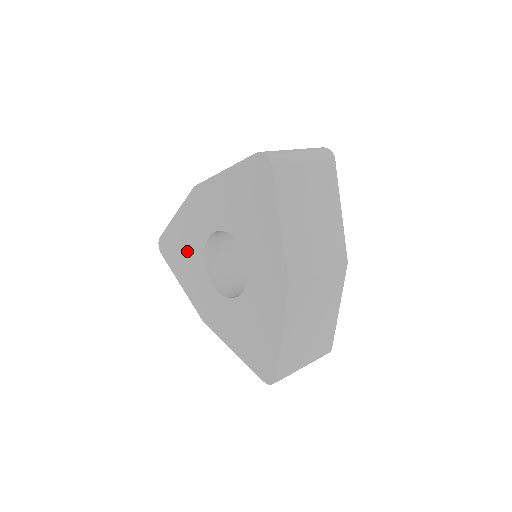
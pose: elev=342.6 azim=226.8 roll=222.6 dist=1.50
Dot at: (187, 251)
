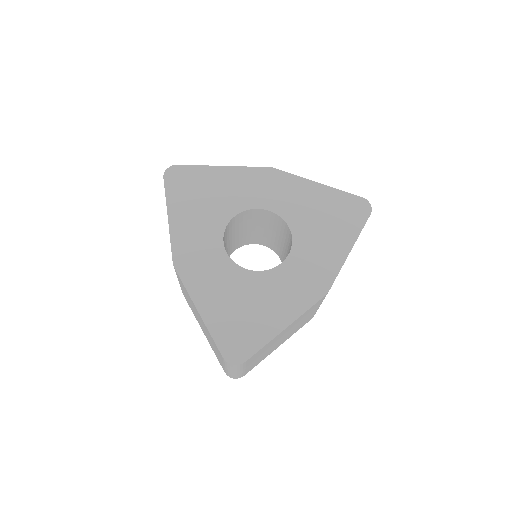
Dot at: (212, 199)
